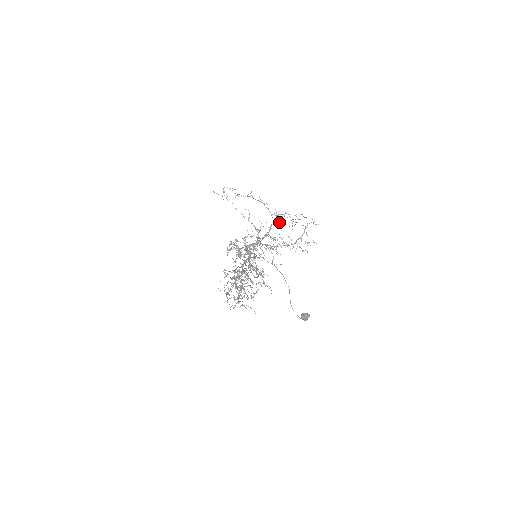
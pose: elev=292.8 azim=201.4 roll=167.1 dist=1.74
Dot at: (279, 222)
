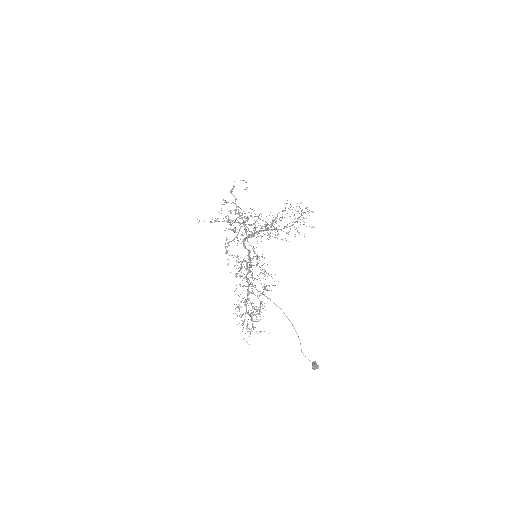
Dot at: occluded
